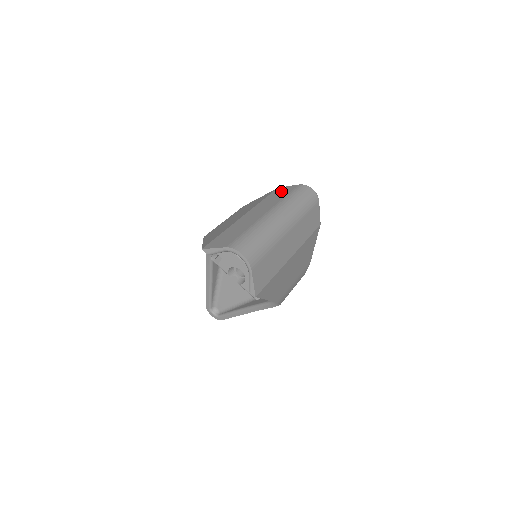
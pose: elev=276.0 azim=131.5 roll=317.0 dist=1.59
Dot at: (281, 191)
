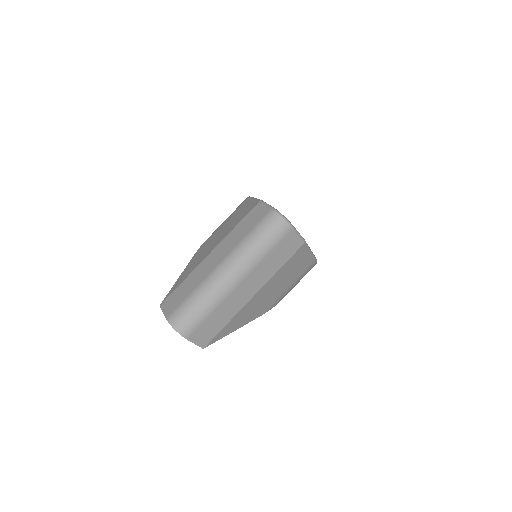
Dot at: (254, 216)
